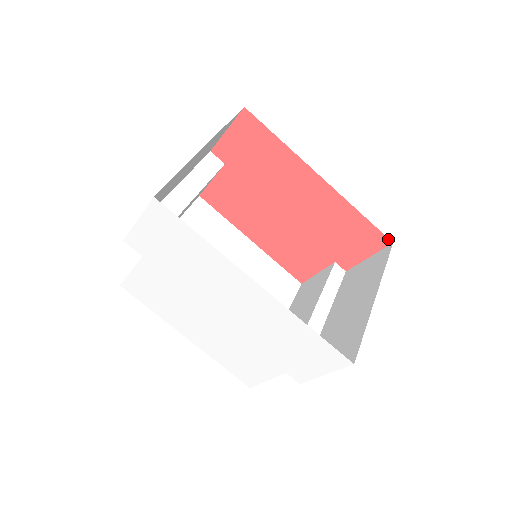
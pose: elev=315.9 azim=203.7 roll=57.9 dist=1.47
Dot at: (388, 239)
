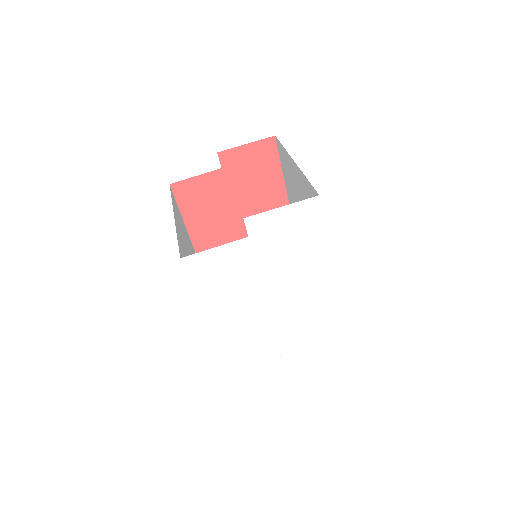
Dot at: occluded
